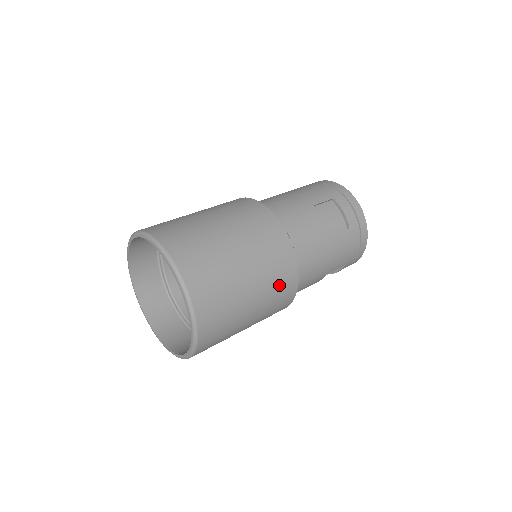
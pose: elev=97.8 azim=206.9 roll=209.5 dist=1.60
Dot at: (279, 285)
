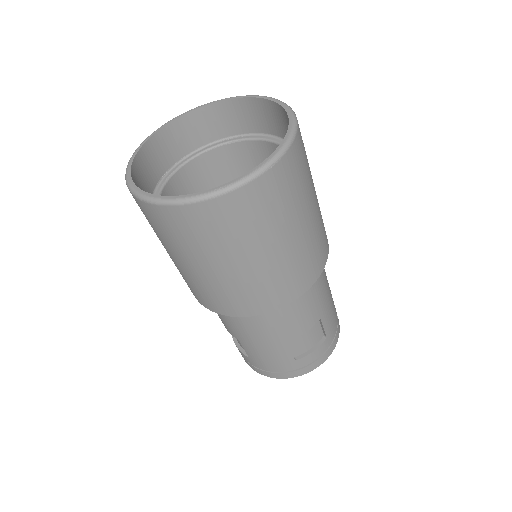
Dot at: (323, 229)
